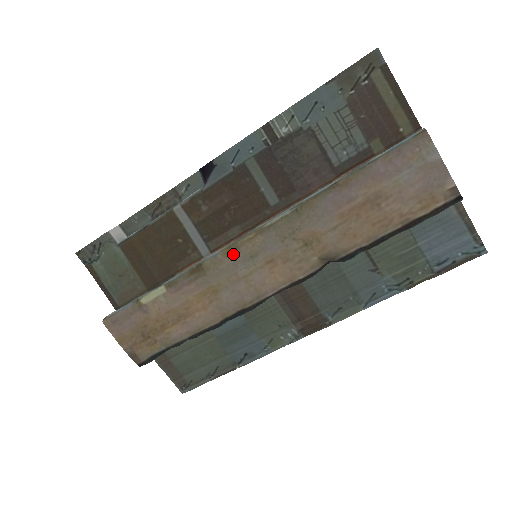
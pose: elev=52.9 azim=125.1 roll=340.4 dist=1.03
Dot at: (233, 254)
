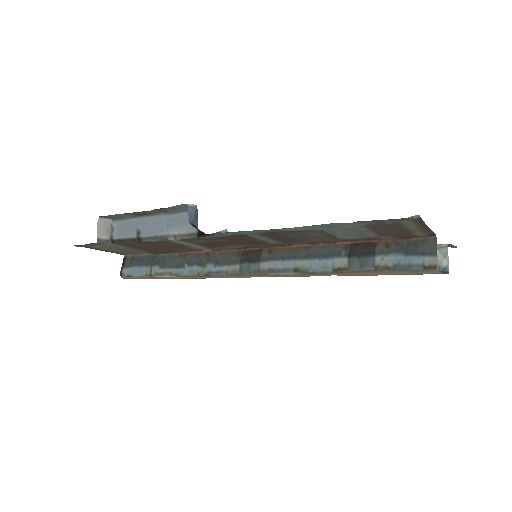
Dot at: occluded
